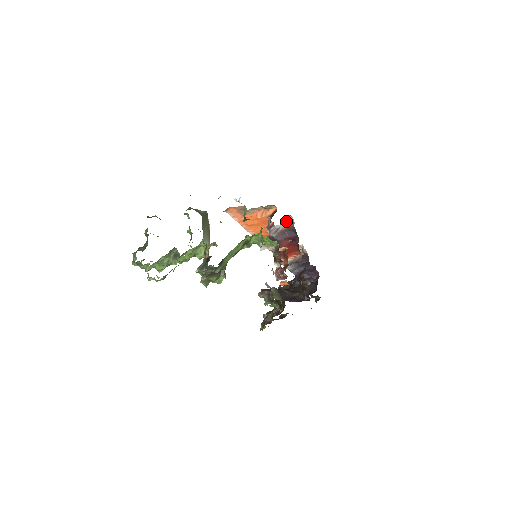
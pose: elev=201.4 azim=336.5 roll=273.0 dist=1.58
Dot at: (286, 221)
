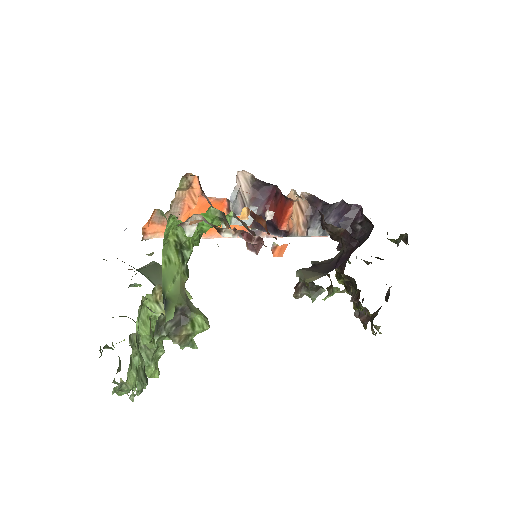
Dot at: (242, 183)
